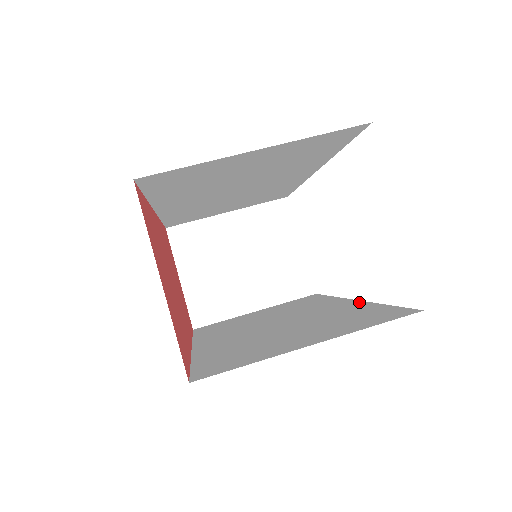
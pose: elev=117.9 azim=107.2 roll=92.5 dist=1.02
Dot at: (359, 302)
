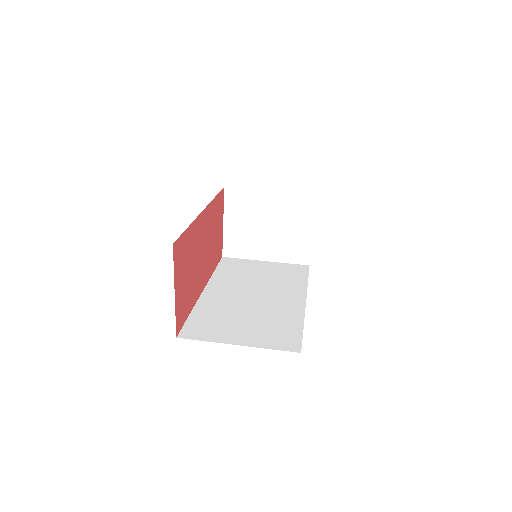
Dot at: (302, 309)
